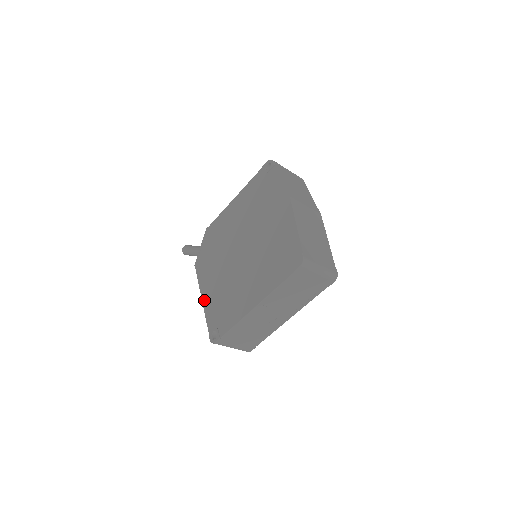
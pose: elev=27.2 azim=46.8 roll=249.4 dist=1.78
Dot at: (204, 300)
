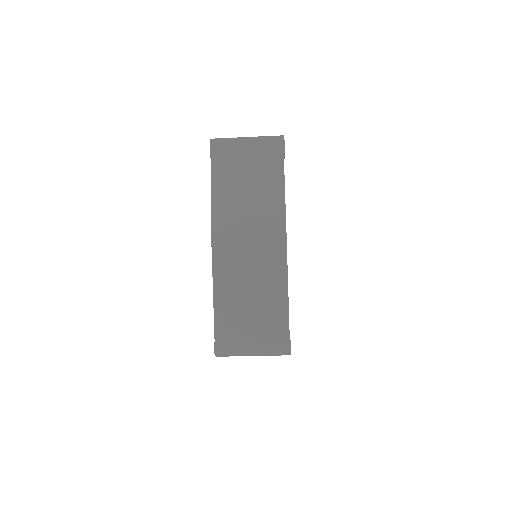
Dot at: occluded
